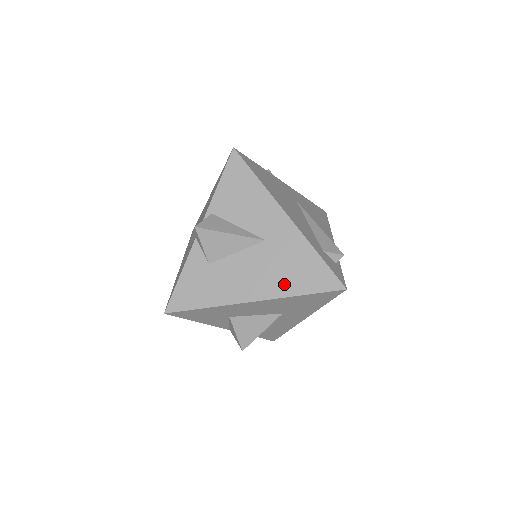
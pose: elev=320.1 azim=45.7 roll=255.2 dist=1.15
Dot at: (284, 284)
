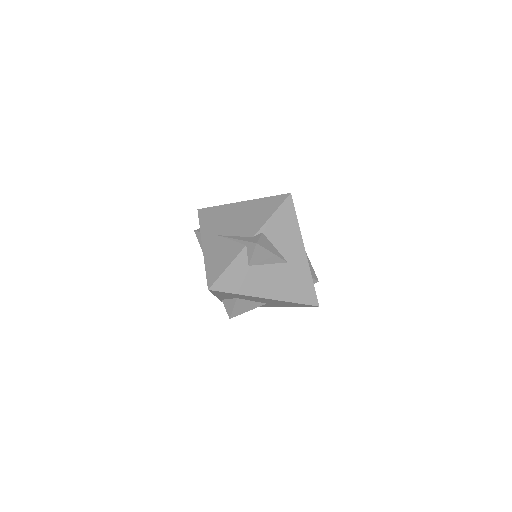
Dot at: (288, 293)
